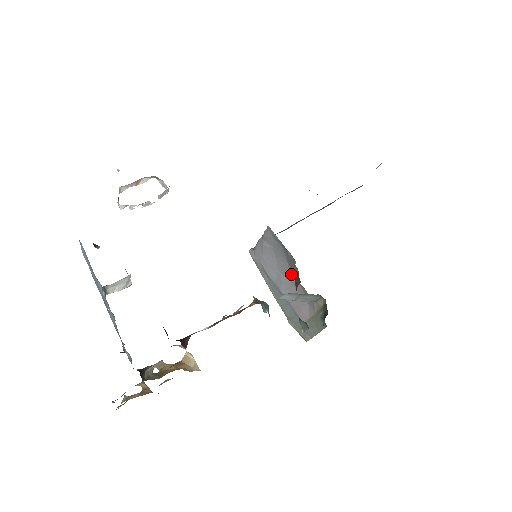
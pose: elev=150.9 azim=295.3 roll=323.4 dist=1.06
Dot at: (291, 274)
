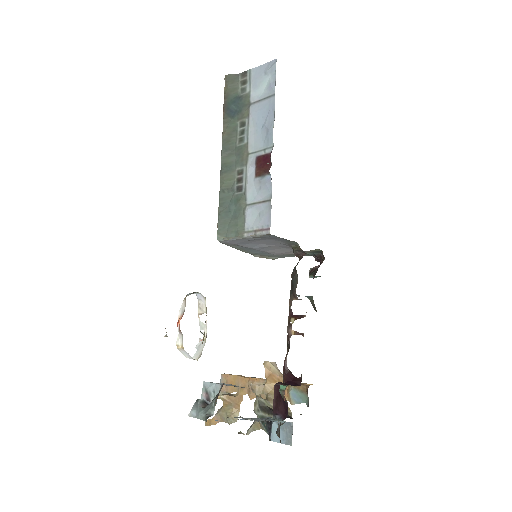
Dot at: (280, 244)
